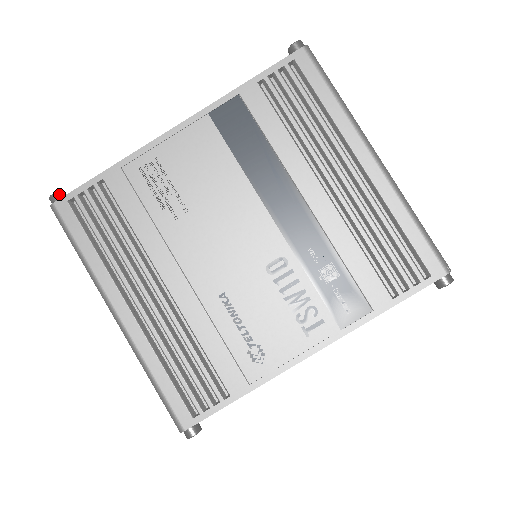
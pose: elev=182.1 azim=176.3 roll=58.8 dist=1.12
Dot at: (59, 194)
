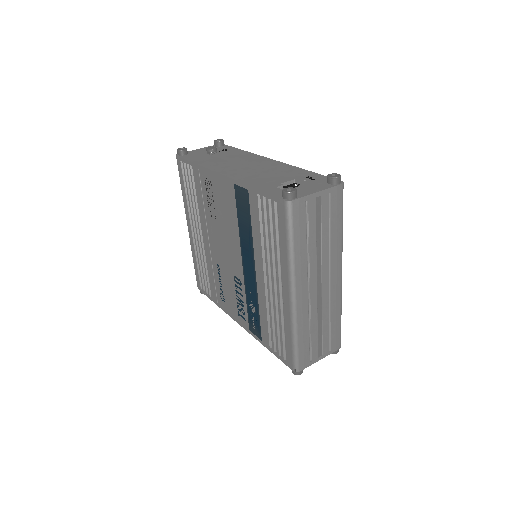
Dot at: (180, 152)
